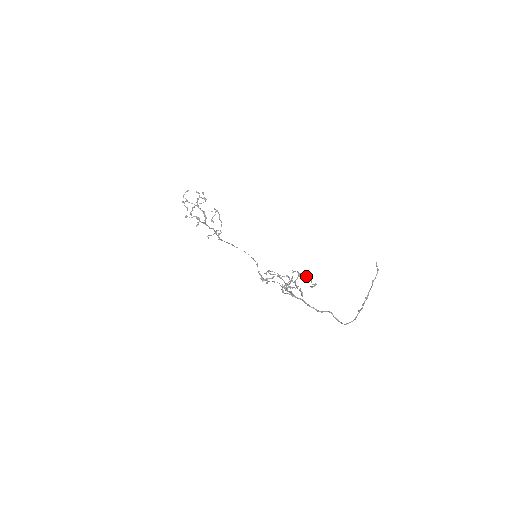
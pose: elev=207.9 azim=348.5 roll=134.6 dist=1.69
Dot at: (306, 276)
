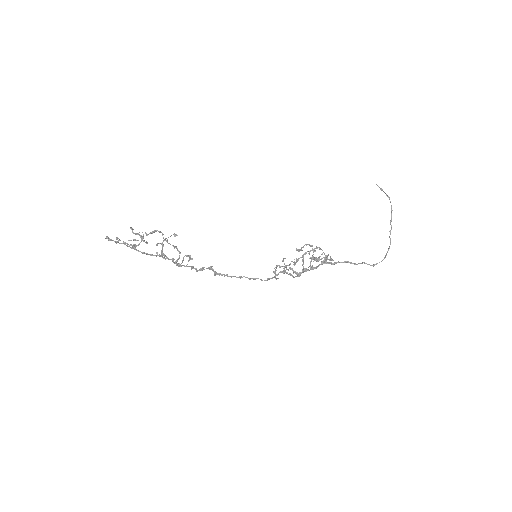
Dot at: (319, 247)
